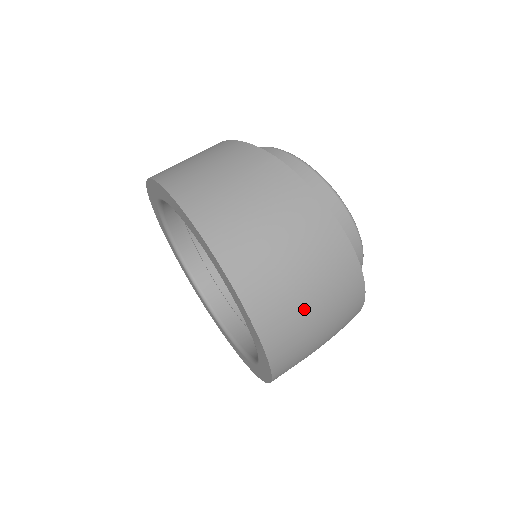
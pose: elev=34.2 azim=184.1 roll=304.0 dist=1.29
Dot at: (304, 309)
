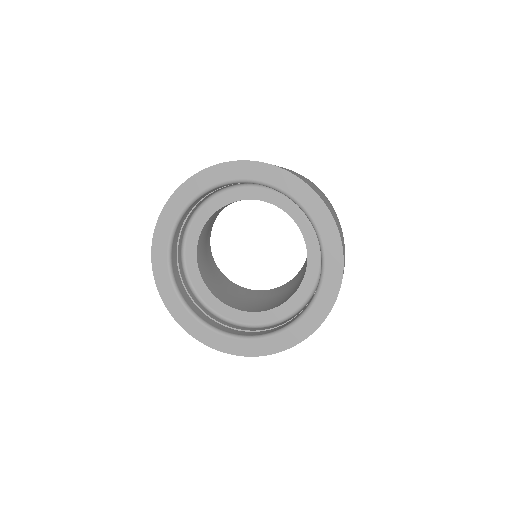
Dot at: occluded
